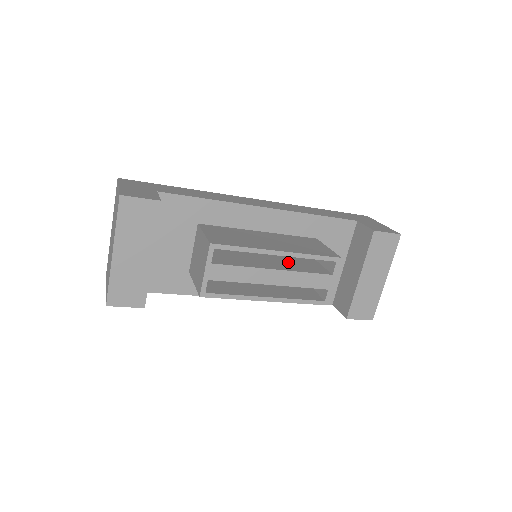
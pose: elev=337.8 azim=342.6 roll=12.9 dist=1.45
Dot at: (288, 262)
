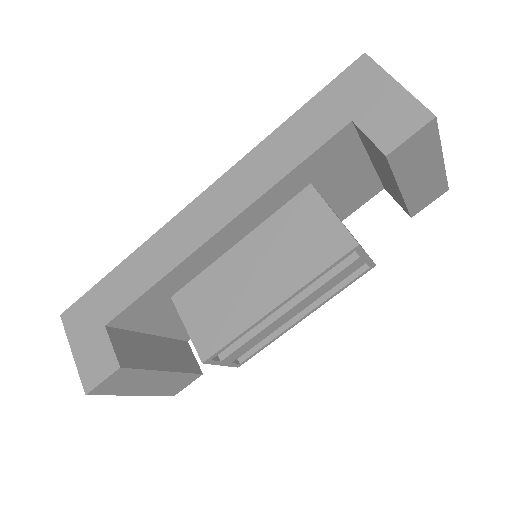
Dot at: occluded
